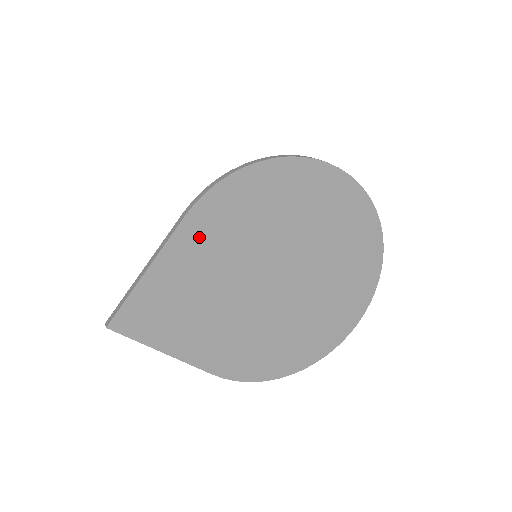
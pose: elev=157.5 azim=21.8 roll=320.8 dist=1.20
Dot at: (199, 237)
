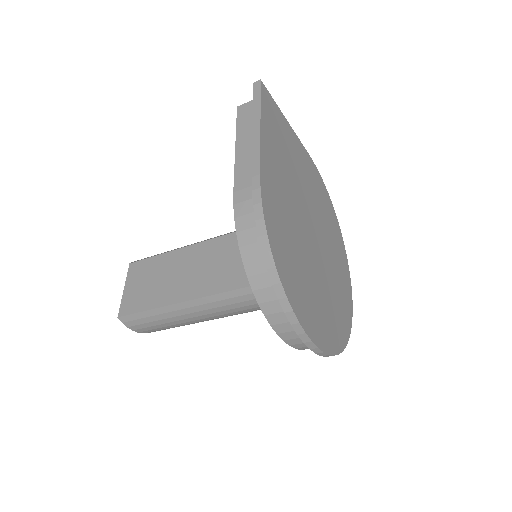
Dot at: (307, 164)
